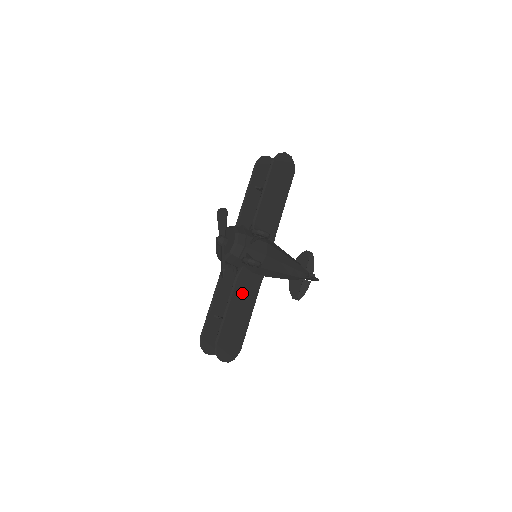
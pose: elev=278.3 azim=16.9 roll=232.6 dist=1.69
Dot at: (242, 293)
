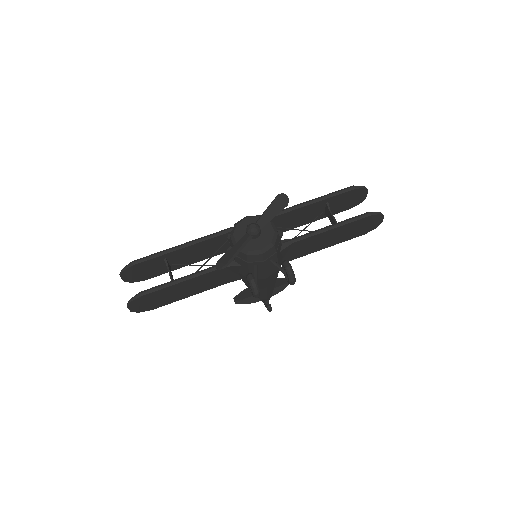
Dot at: (211, 278)
